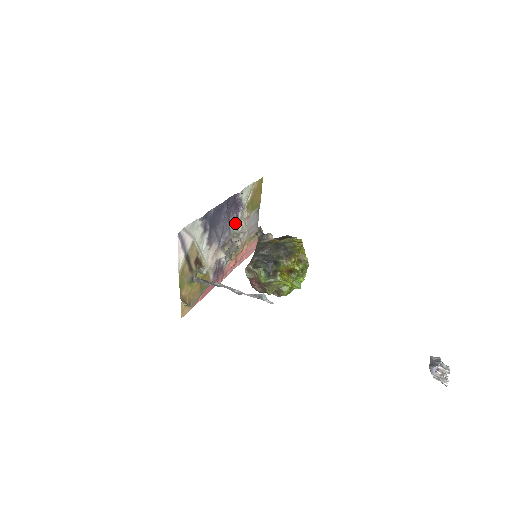
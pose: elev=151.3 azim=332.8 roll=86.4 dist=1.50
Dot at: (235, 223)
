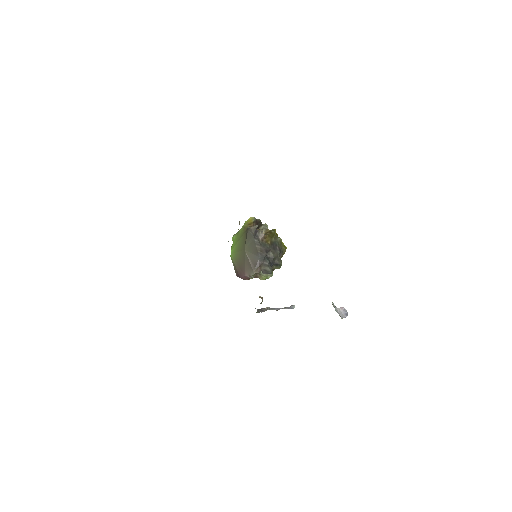
Dot at: occluded
